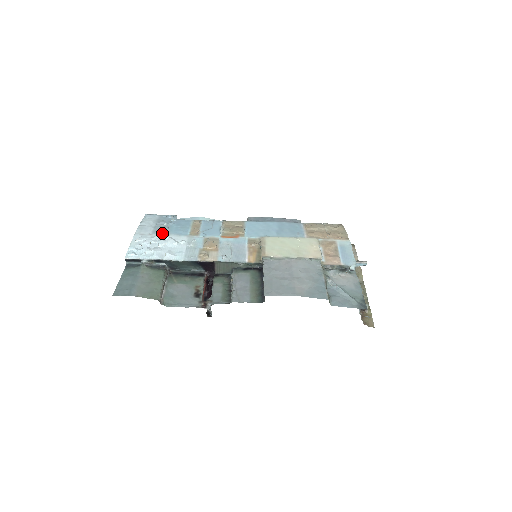
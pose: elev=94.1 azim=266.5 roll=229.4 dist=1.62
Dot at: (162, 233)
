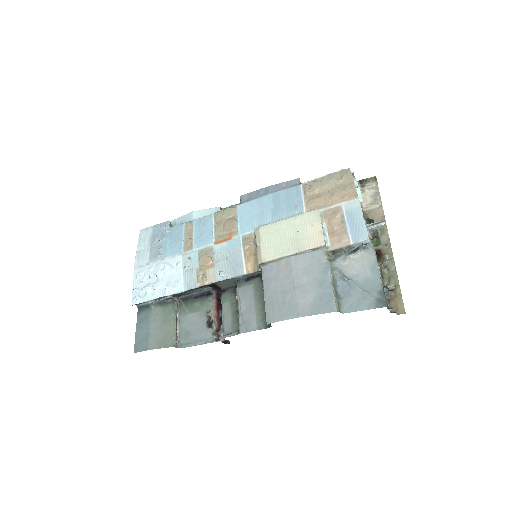
Dot at: (158, 258)
